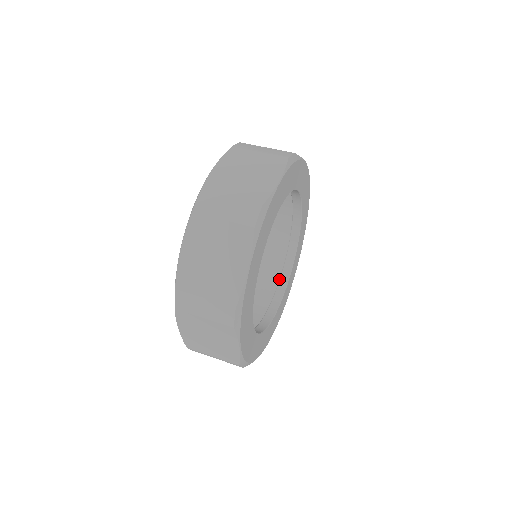
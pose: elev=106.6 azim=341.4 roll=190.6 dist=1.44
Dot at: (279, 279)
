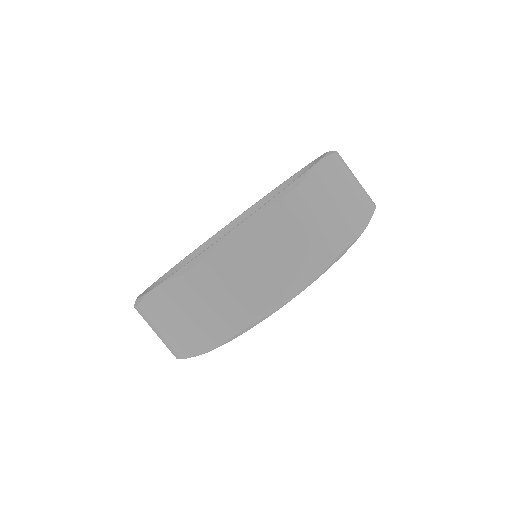
Dot at: occluded
